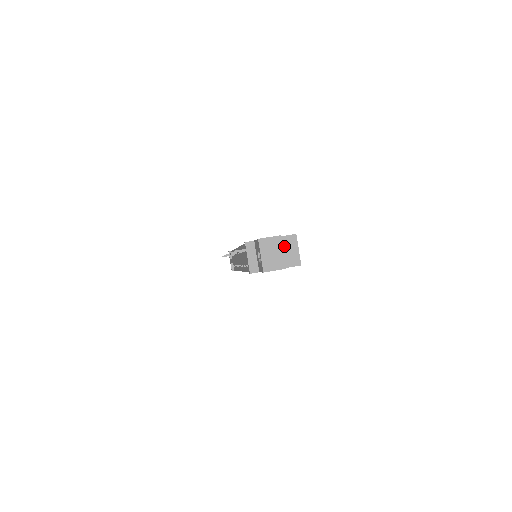
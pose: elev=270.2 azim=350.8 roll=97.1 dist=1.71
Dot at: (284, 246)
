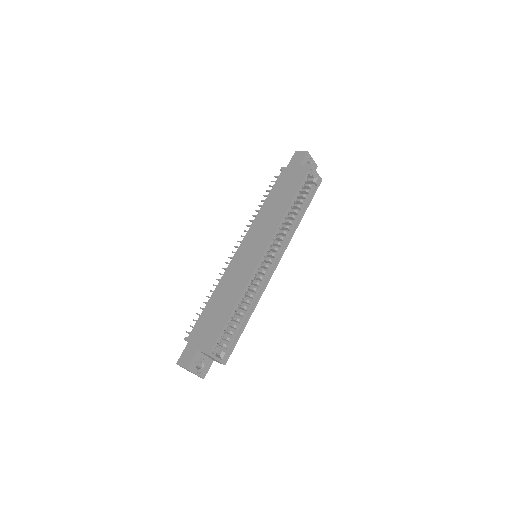
Dot at: (206, 355)
